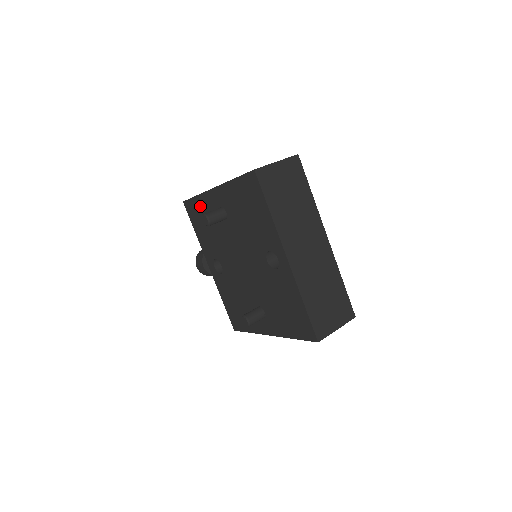
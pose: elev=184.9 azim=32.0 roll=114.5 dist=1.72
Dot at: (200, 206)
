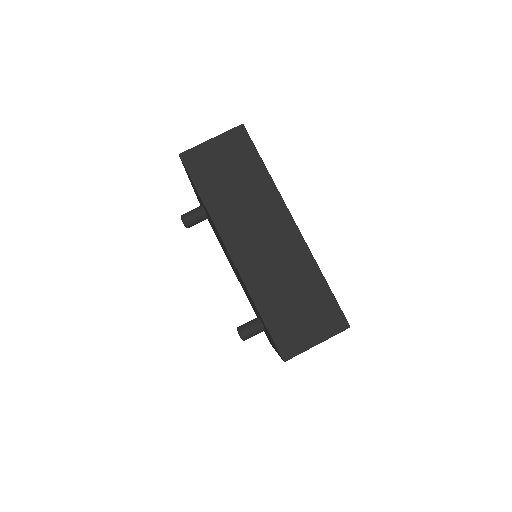
Dot at: occluded
